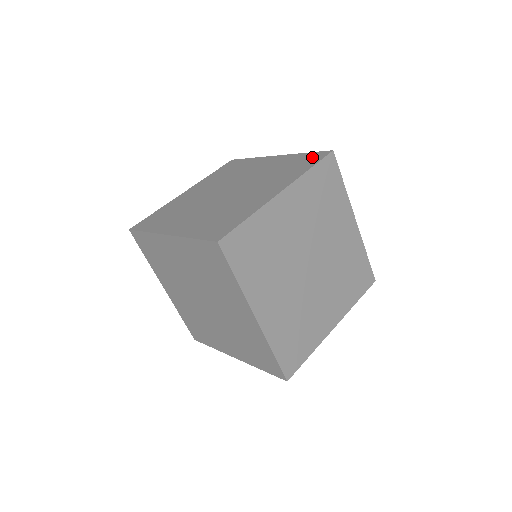
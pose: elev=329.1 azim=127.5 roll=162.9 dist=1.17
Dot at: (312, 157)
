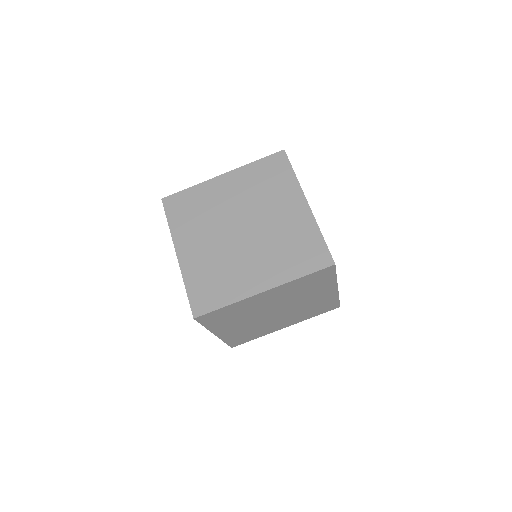
Dot at: occluded
